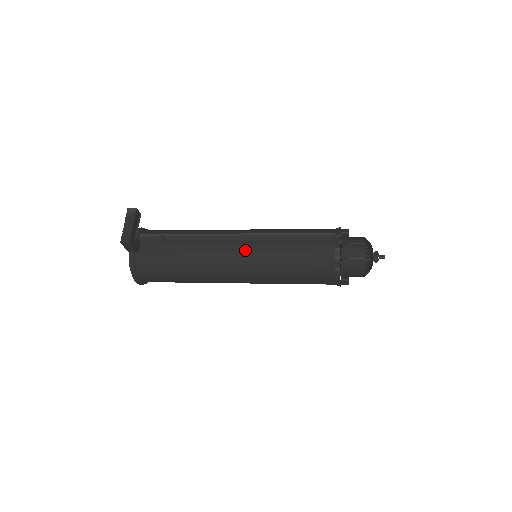
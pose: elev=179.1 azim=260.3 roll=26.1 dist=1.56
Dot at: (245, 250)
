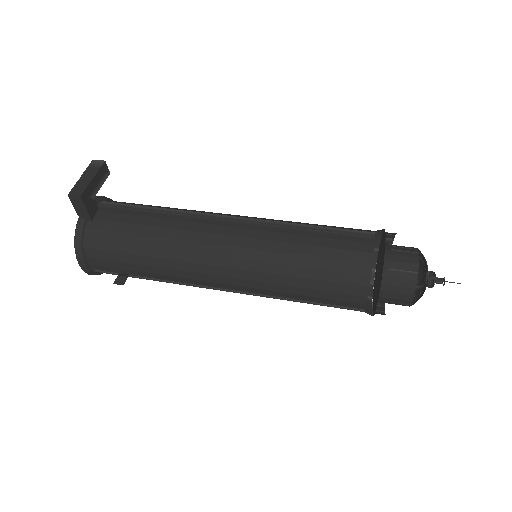
Dot at: (242, 235)
